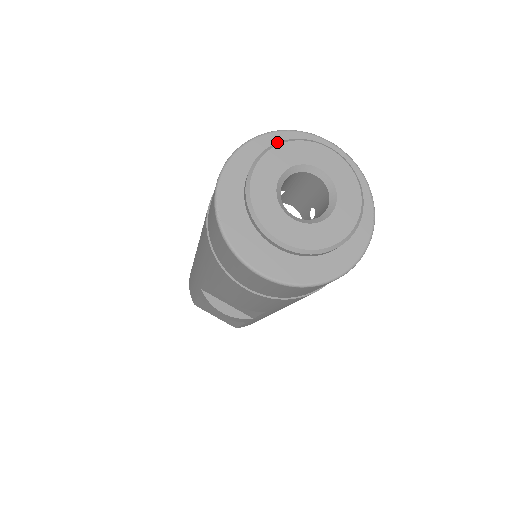
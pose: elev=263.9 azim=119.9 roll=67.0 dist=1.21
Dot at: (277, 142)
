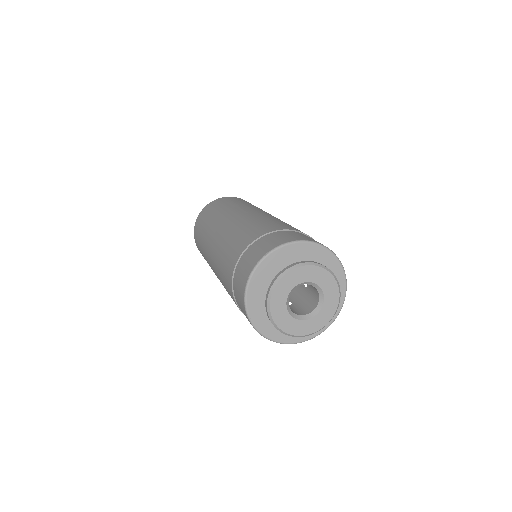
Dot at: (276, 258)
